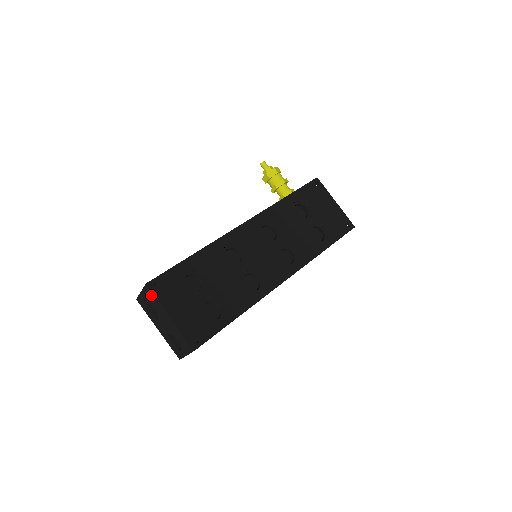
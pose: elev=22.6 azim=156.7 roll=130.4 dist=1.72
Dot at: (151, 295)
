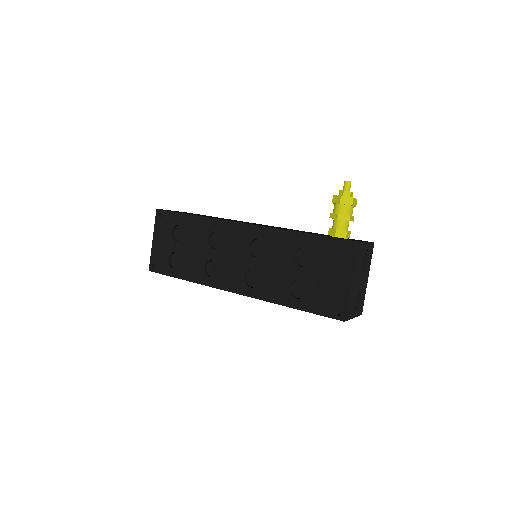
Dot at: occluded
